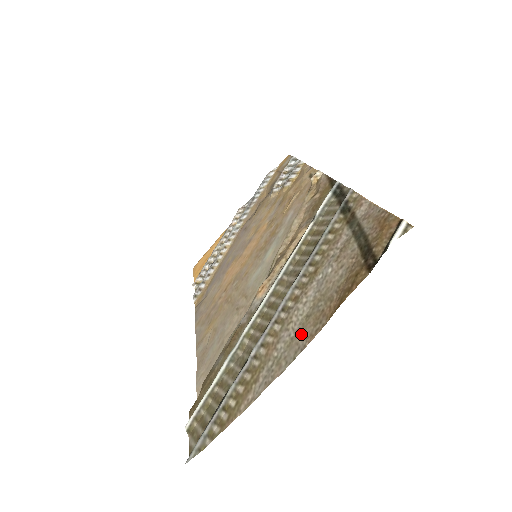
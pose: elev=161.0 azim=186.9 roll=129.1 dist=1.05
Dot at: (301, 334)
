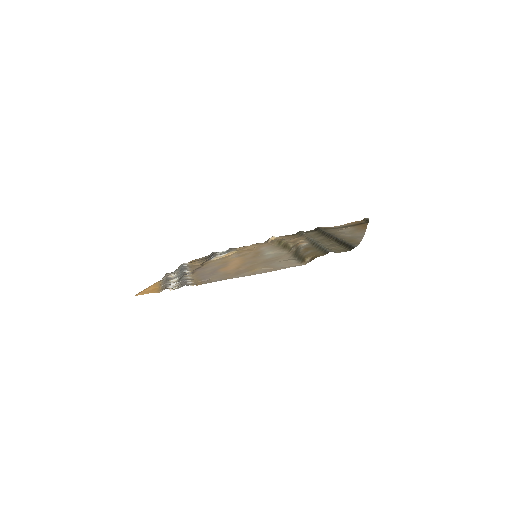
Dot at: (357, 234)
